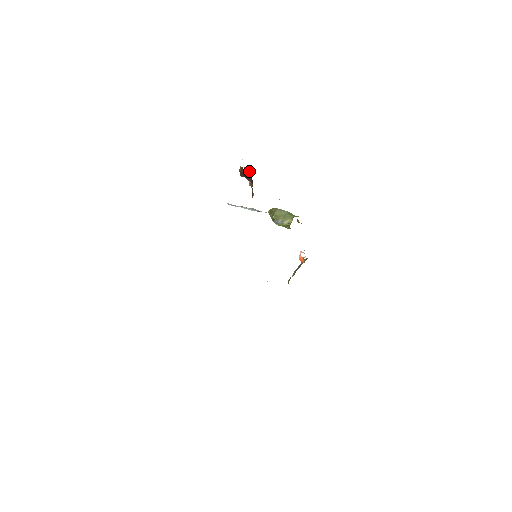
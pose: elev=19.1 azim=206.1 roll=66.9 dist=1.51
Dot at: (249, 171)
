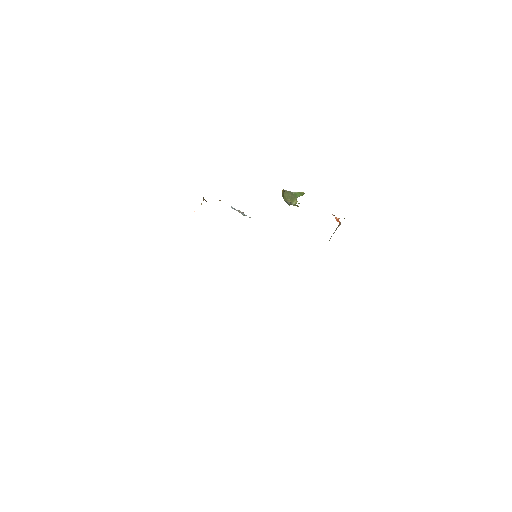
Dot at: occluded
